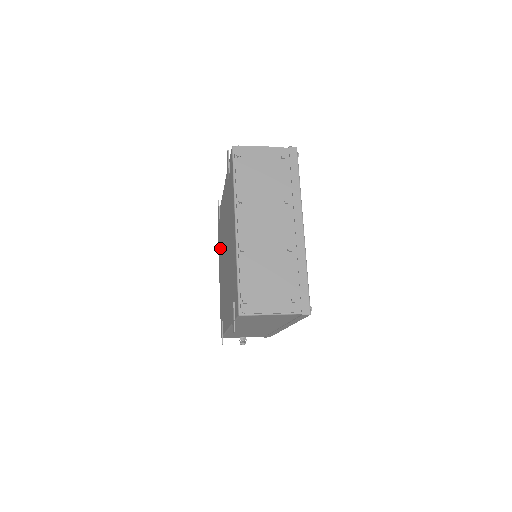
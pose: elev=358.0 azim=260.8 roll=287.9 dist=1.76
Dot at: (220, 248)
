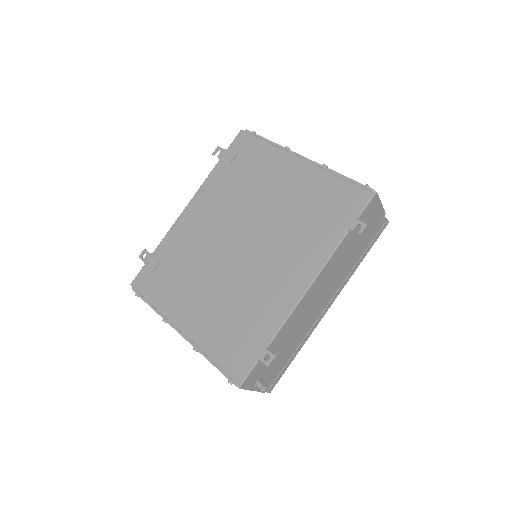
Dot at: (180, 285)
